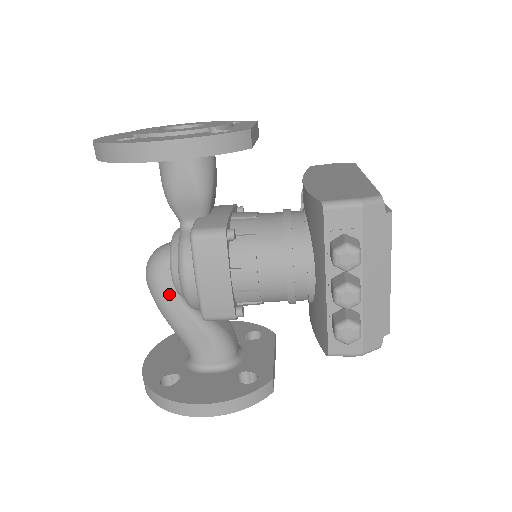
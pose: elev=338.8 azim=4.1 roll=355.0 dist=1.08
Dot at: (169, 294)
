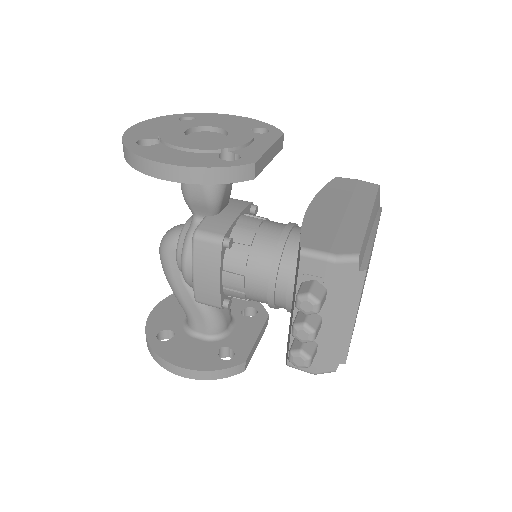
Dot at: (174, 270)
